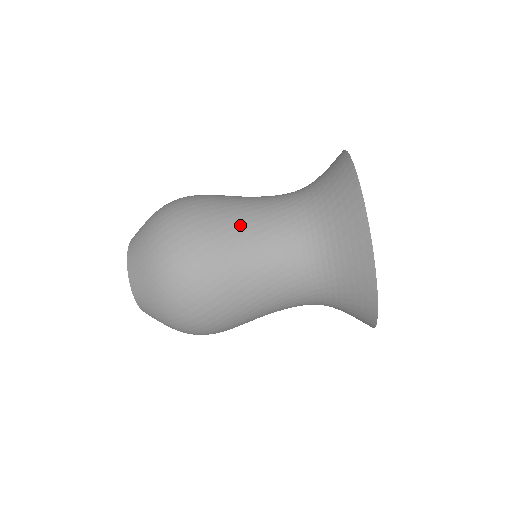
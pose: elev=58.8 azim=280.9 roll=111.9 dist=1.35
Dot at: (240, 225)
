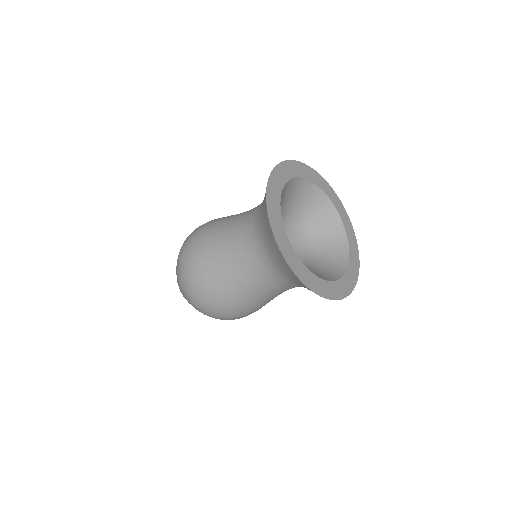
Dot at: (222, 226)
